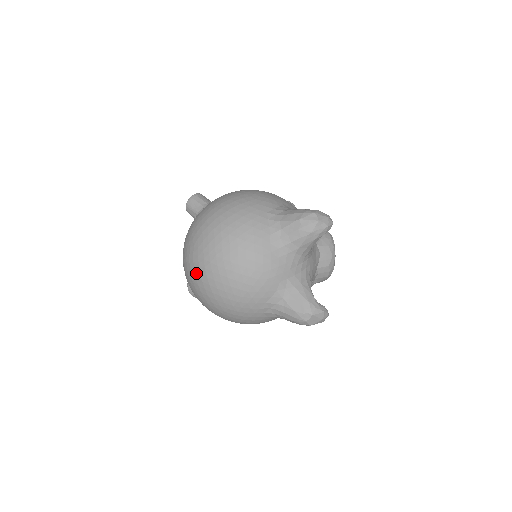
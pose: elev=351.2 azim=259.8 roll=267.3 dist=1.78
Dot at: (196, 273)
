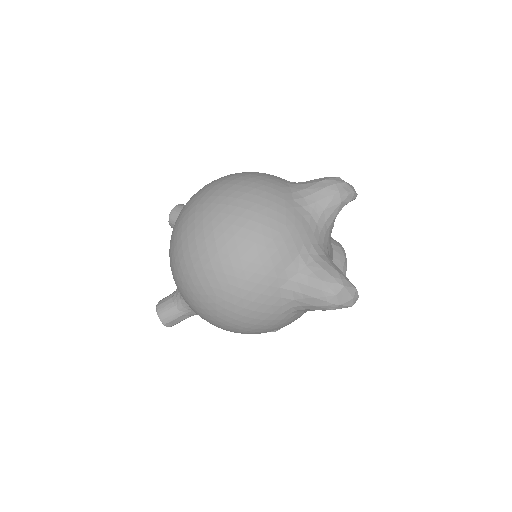
Dot at: (197, 232)
